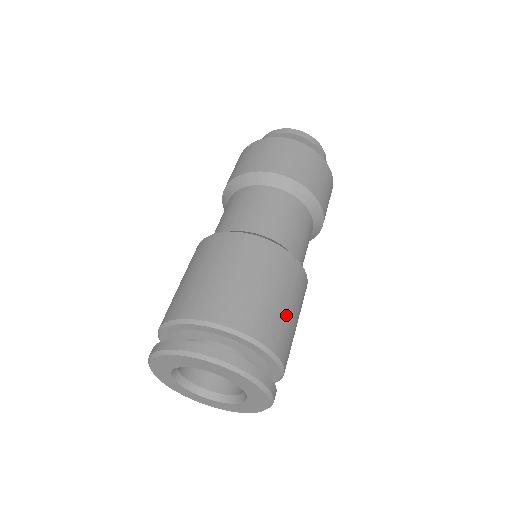
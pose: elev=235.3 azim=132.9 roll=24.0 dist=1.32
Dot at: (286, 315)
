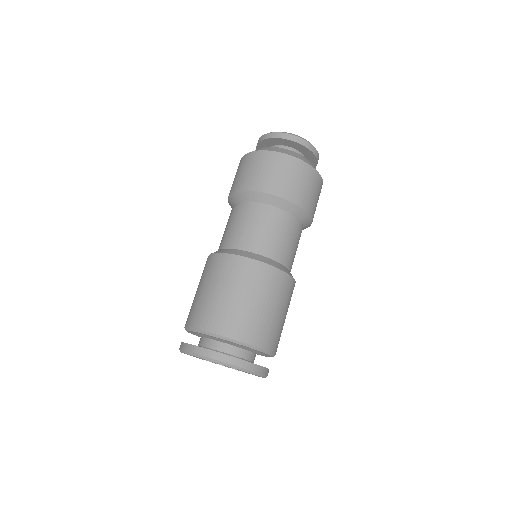
Dot at: (254, 311)
